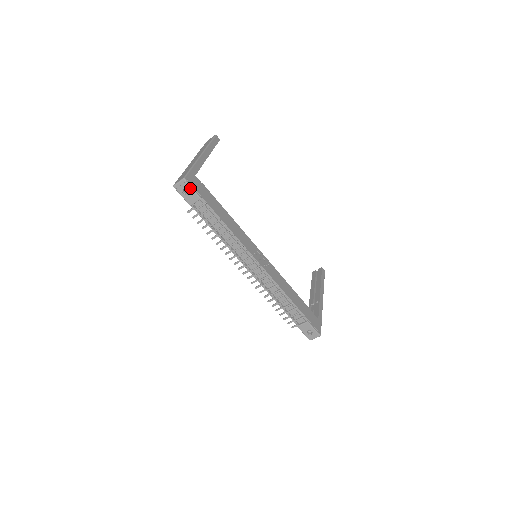
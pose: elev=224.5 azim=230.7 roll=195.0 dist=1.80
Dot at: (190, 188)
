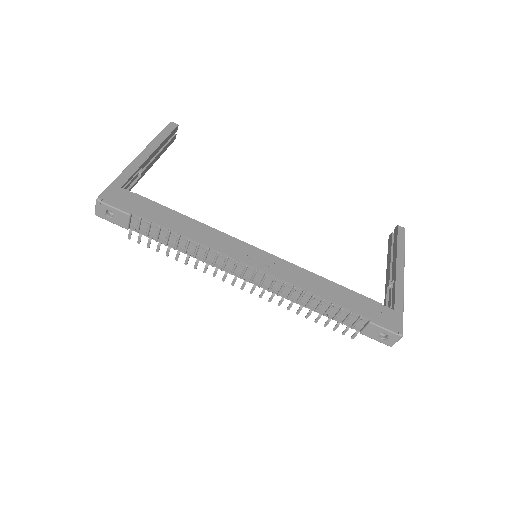
Dot at: (110, 208)
